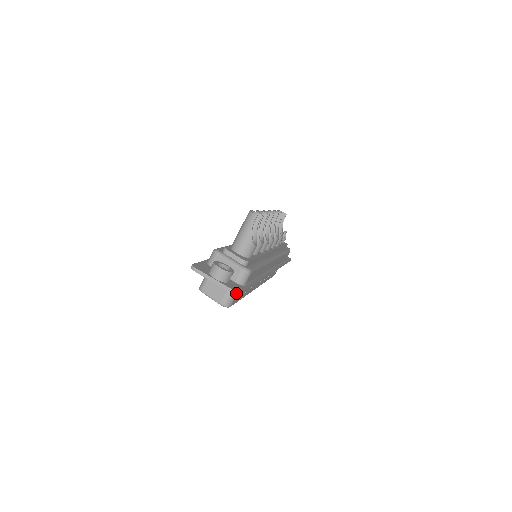
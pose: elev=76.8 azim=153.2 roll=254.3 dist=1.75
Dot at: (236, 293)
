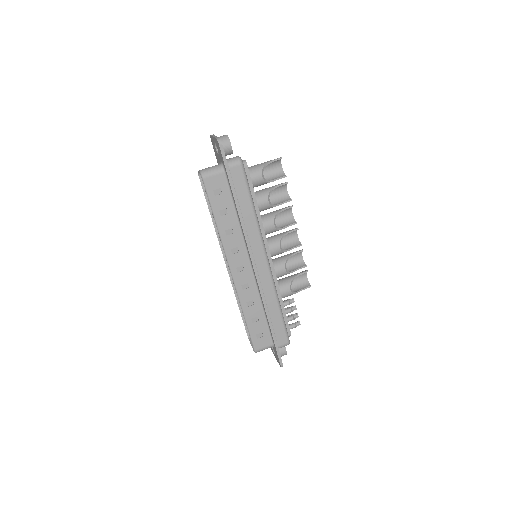
Dot at: (219, 140)
